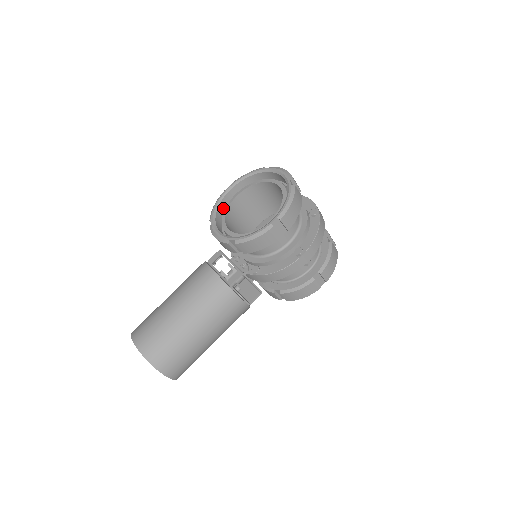
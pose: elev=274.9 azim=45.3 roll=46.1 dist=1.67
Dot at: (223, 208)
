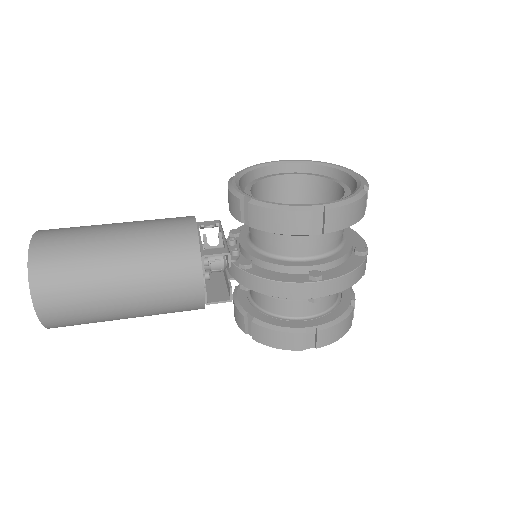
Dot at: (259, 176)
